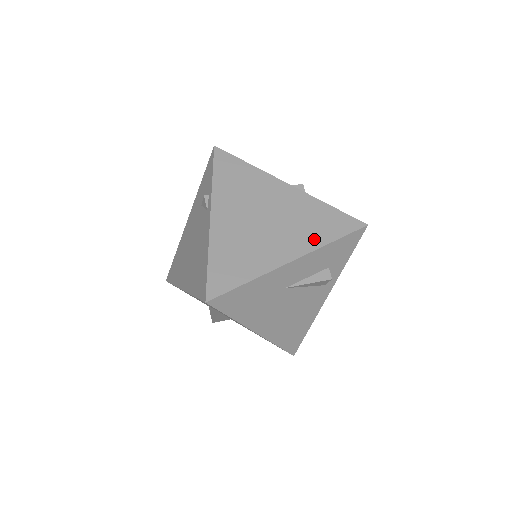
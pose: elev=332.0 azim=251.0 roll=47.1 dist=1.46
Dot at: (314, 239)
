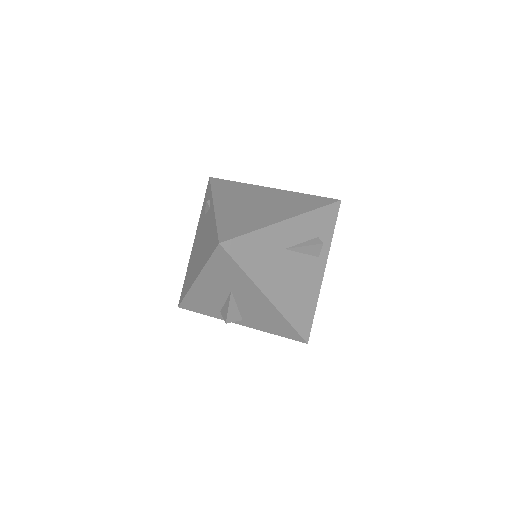
Dot at: (300, 209)
